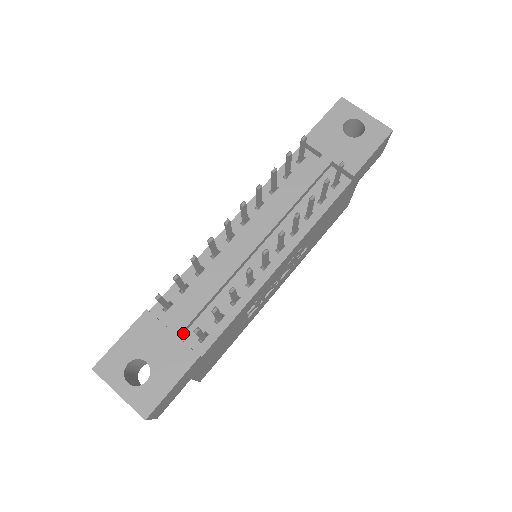
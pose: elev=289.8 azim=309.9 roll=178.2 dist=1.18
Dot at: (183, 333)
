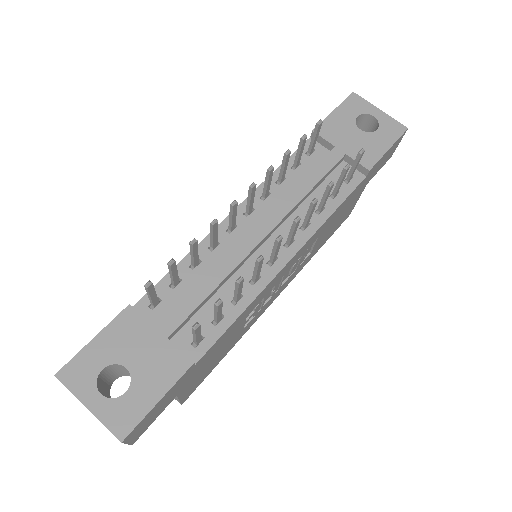
Dot at: (173, 335)
